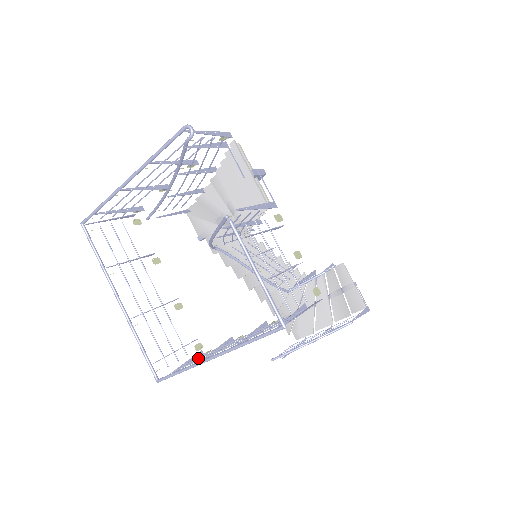
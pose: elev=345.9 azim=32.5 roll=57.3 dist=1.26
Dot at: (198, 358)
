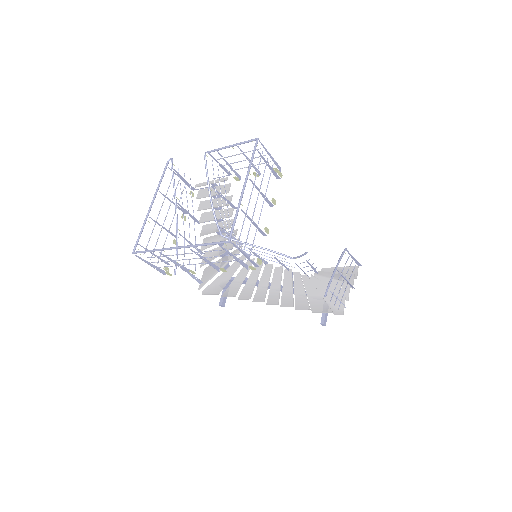
Dot at: occluded
